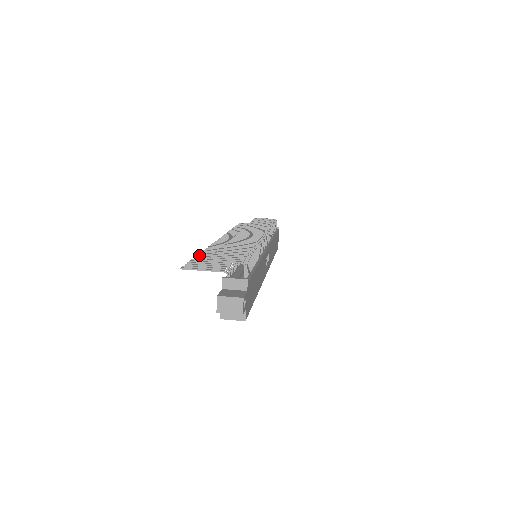
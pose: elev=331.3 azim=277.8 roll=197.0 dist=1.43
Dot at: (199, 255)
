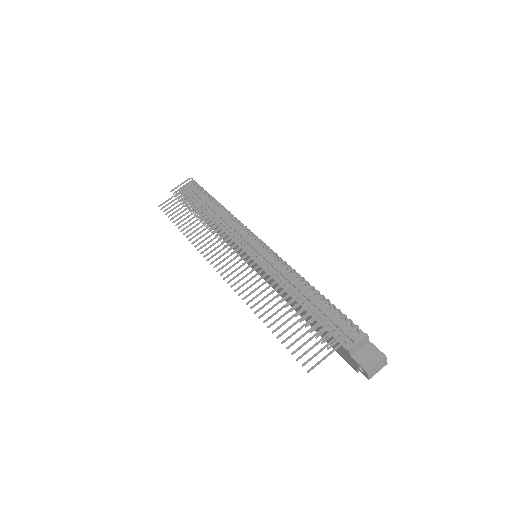
Dot at: (269, 327)
